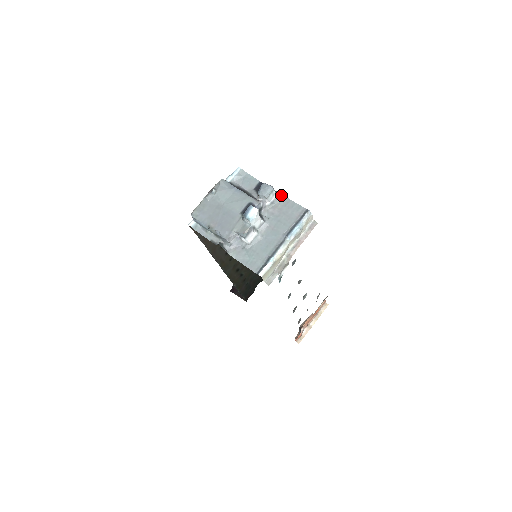
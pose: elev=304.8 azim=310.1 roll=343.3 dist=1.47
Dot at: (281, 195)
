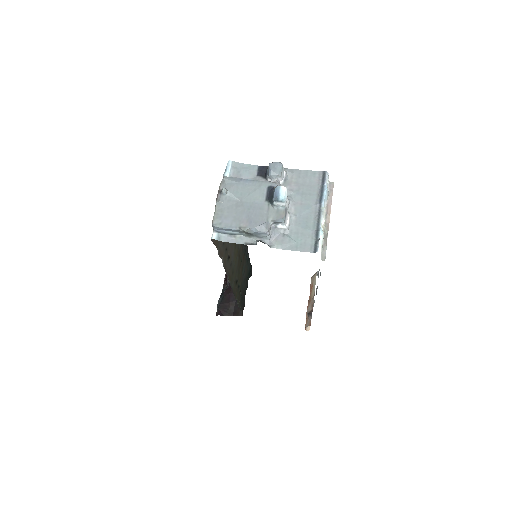
Dot at: (288, 169)
